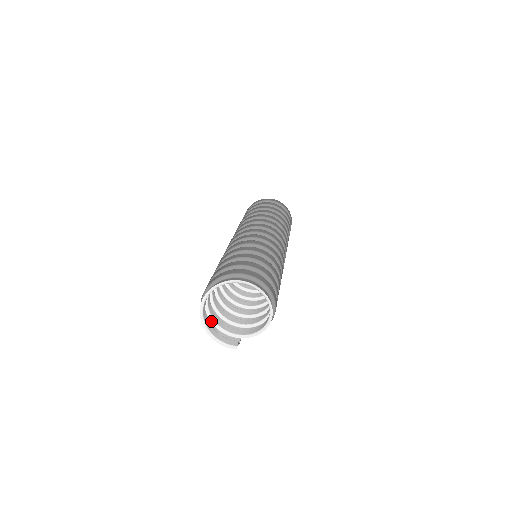
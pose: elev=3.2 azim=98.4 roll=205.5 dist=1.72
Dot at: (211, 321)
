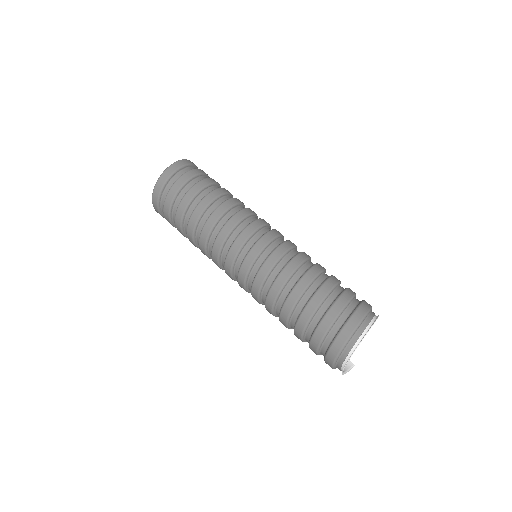
Dot at: occluded
